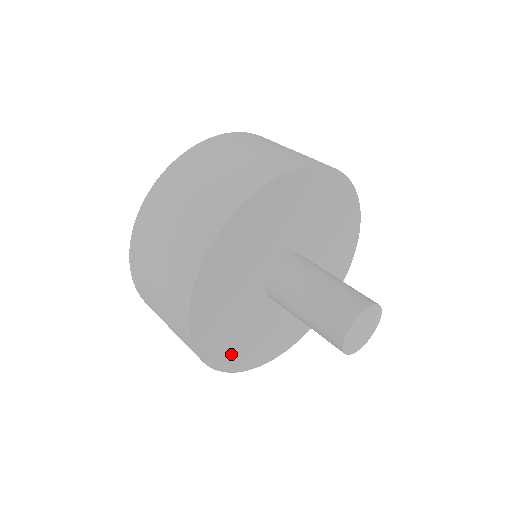
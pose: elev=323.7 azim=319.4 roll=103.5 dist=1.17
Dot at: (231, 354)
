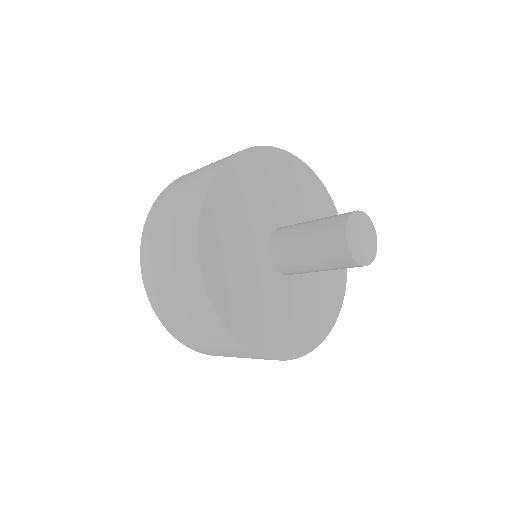
Dot at: (229, 297)
